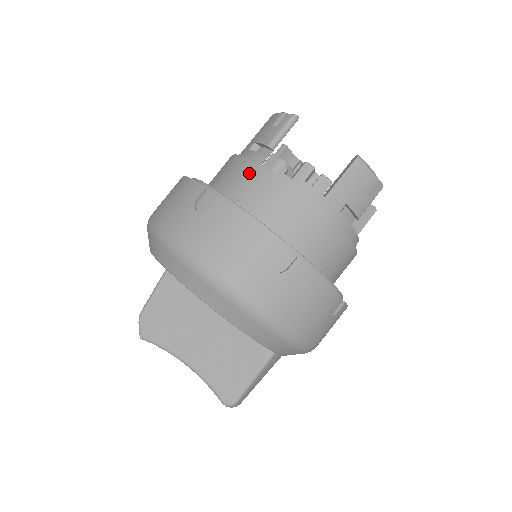
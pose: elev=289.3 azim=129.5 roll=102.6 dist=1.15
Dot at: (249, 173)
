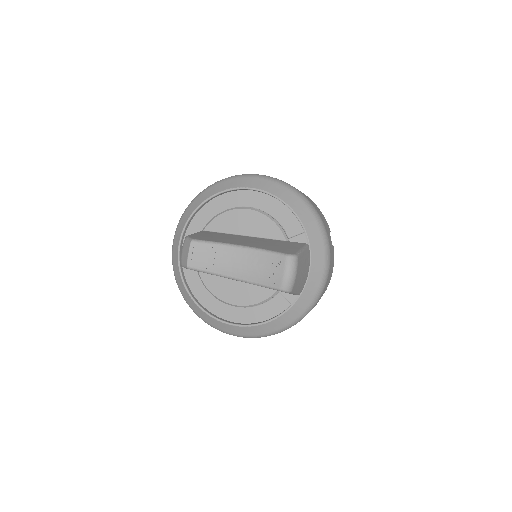
Dot at: occluded
